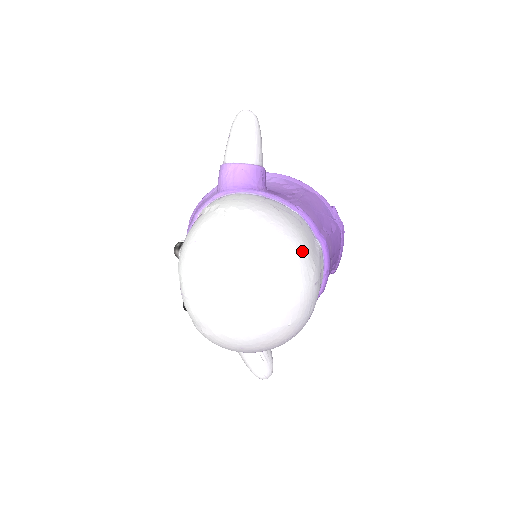
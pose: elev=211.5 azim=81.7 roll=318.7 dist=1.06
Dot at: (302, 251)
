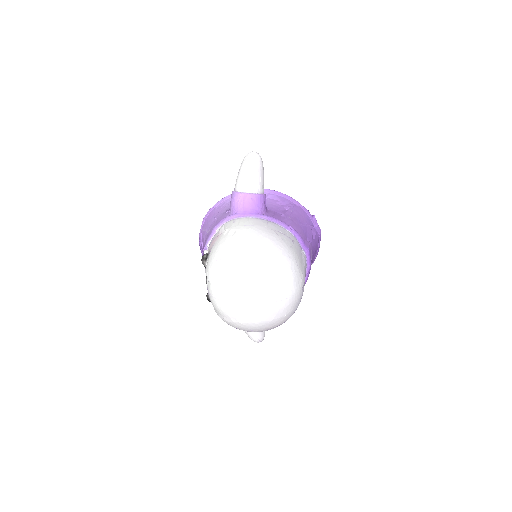
Dot at: (295, 267)
